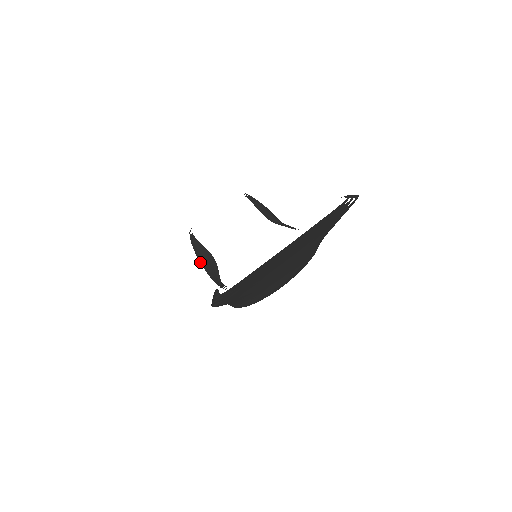
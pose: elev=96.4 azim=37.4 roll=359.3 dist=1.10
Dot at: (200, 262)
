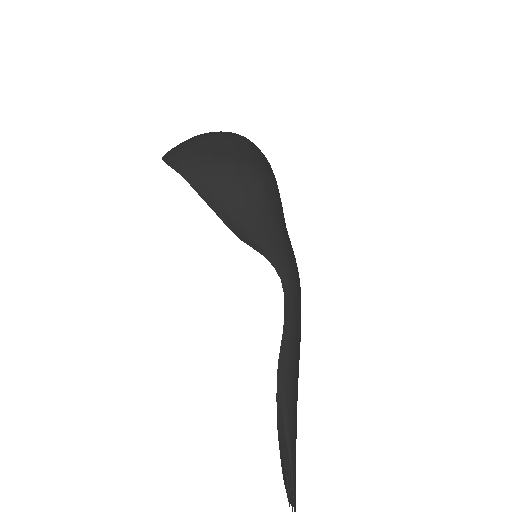
Dot at: occluded
